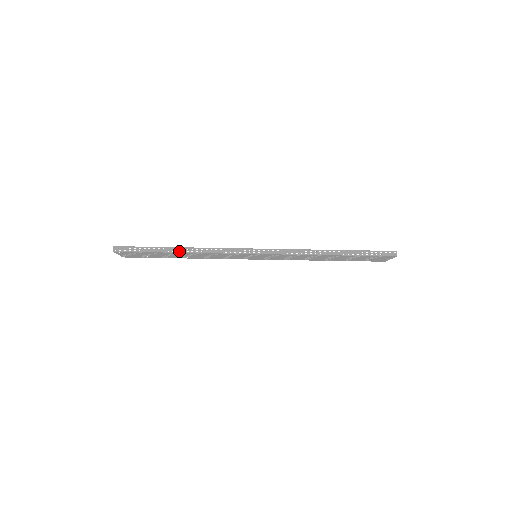
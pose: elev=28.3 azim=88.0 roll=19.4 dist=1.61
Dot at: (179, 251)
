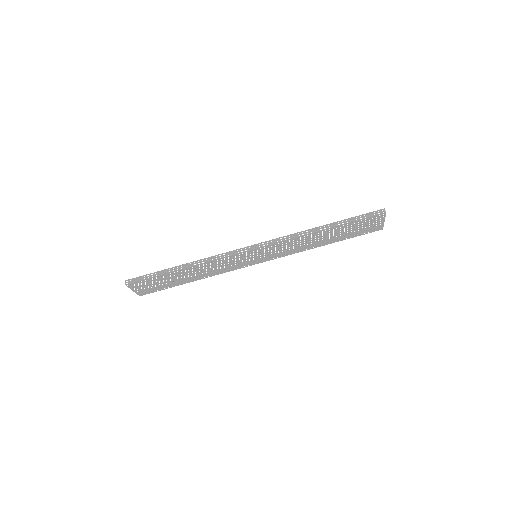
Dot at: (183, 268)
